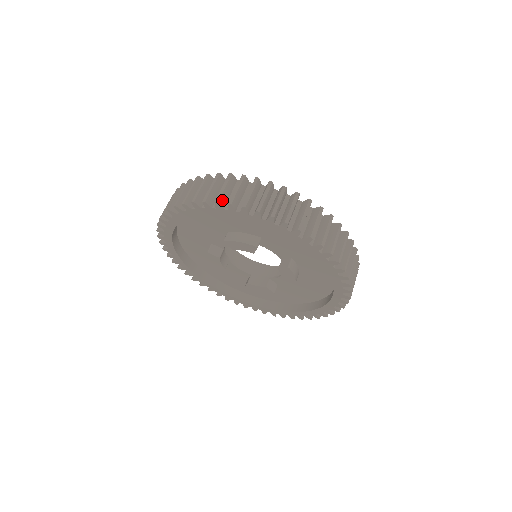
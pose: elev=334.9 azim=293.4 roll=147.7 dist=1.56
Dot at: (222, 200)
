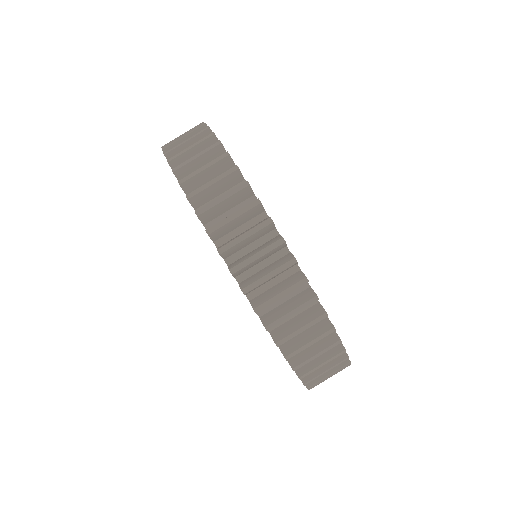
Dot at: (183, 172)
